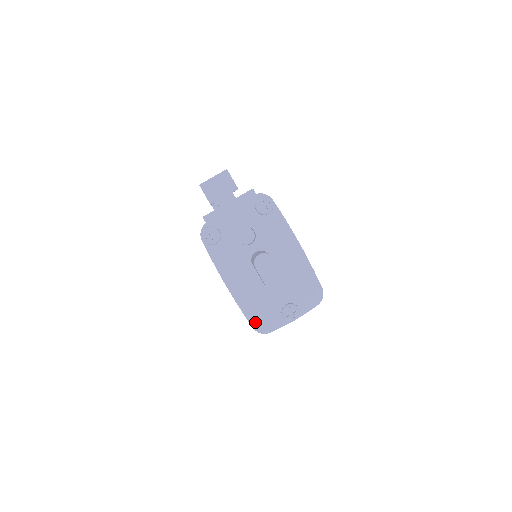
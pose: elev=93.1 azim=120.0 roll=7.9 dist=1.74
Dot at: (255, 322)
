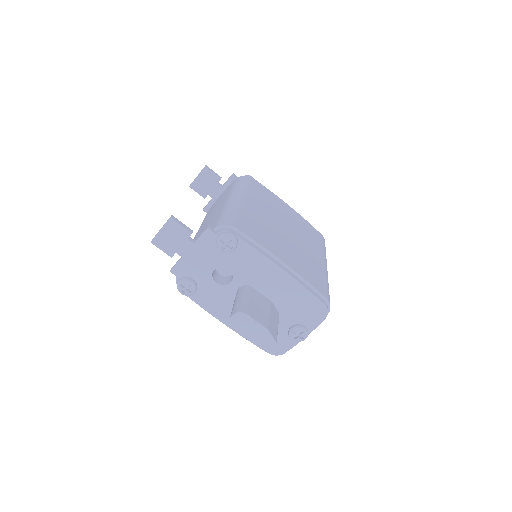
Dot at: (266, 348)
